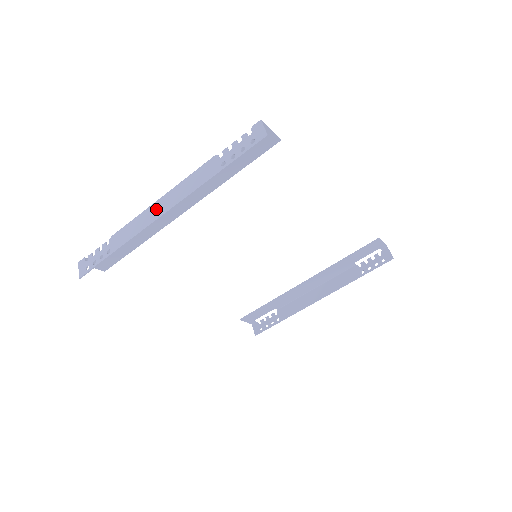
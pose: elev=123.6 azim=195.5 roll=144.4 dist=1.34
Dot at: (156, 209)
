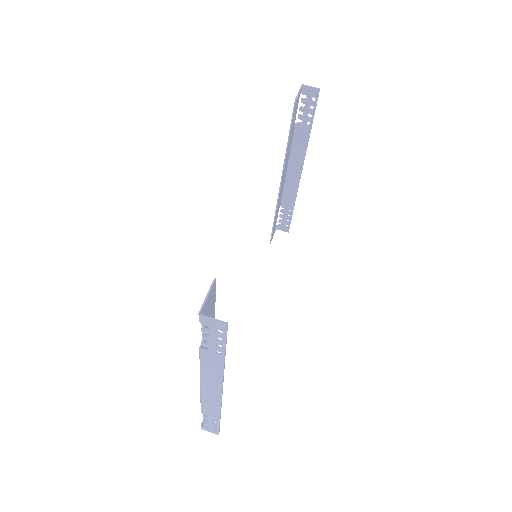
Dot at: (210, 392)
